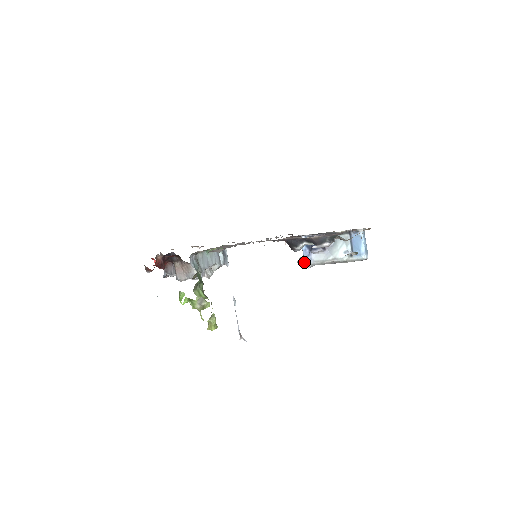
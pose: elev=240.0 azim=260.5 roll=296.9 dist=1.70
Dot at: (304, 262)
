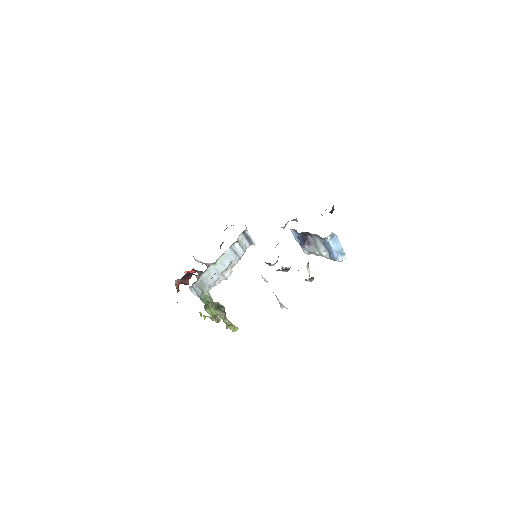
Dot at: (303, 250)
